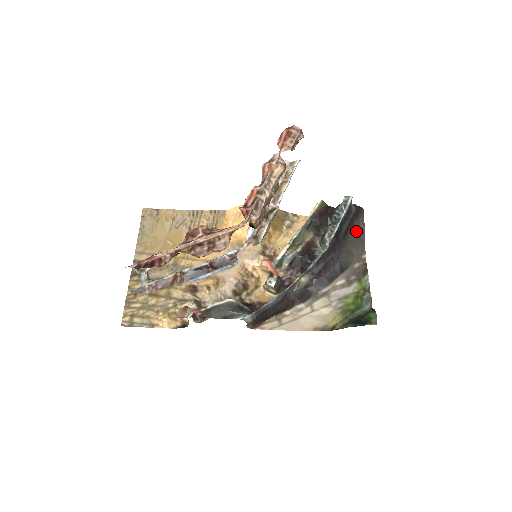
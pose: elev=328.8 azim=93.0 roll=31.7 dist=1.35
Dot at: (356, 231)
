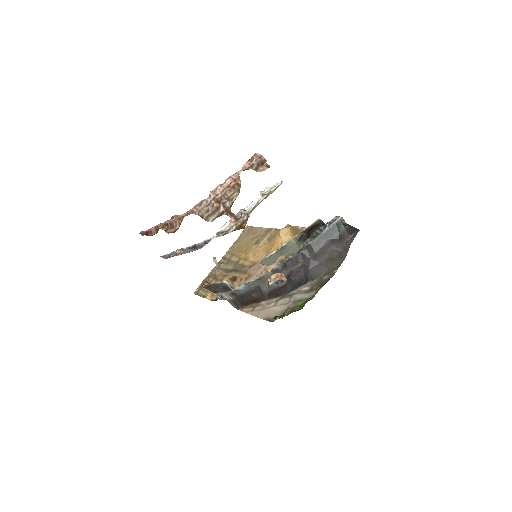
Dot at: (341, 249)
